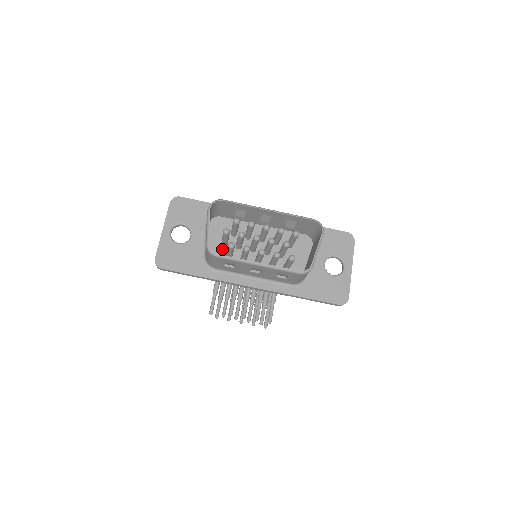
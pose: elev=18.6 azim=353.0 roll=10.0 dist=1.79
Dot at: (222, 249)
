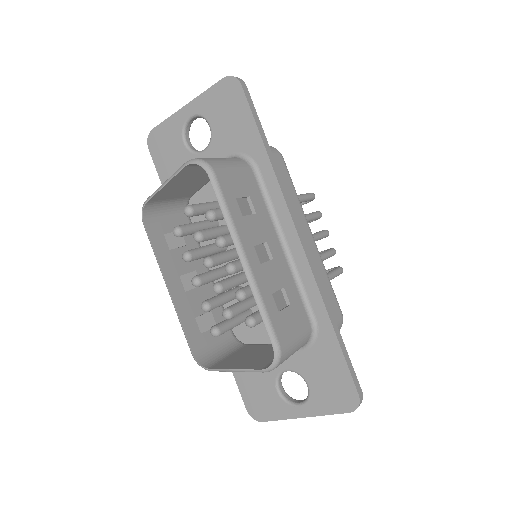
Dot at: occluded
